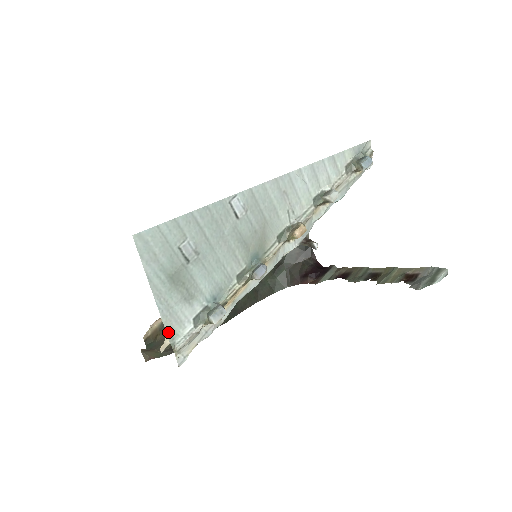
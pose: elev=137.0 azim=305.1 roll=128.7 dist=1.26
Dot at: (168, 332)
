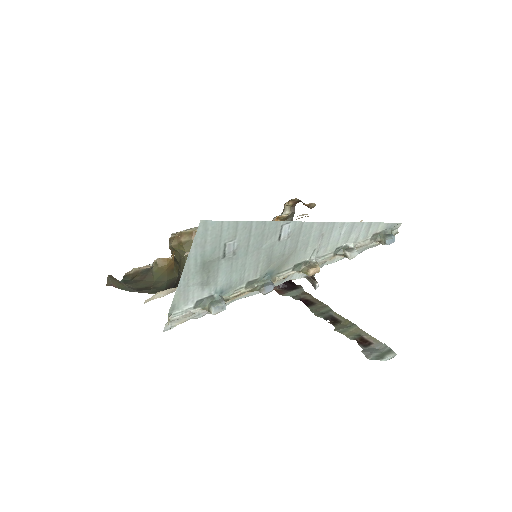
Dot at: (173, 303)
